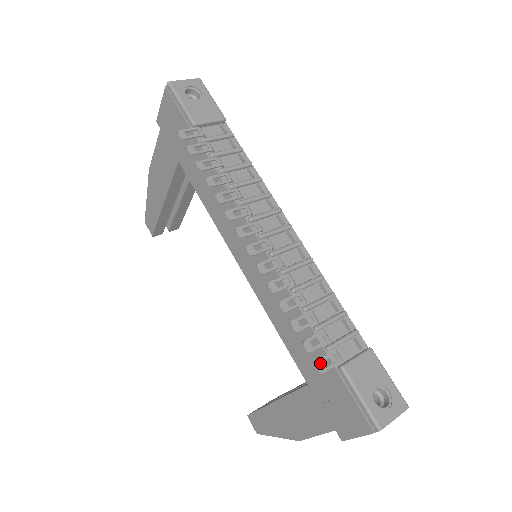
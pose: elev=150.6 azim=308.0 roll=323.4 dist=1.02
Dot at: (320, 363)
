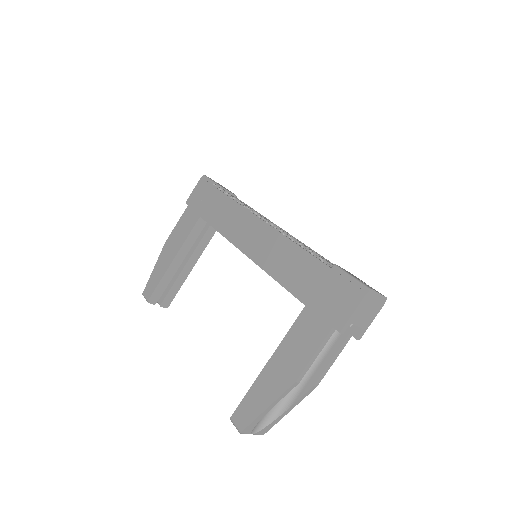
Dot at: occluded
